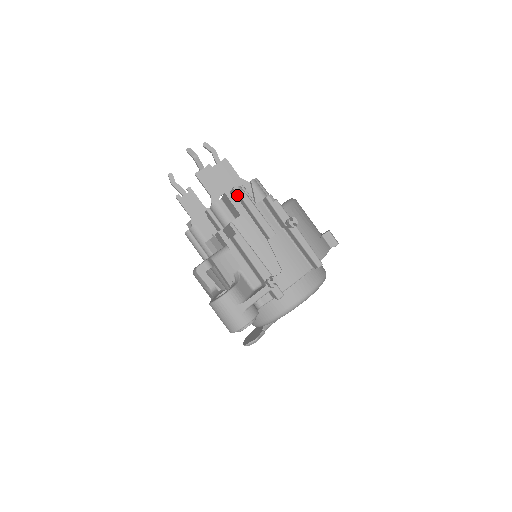
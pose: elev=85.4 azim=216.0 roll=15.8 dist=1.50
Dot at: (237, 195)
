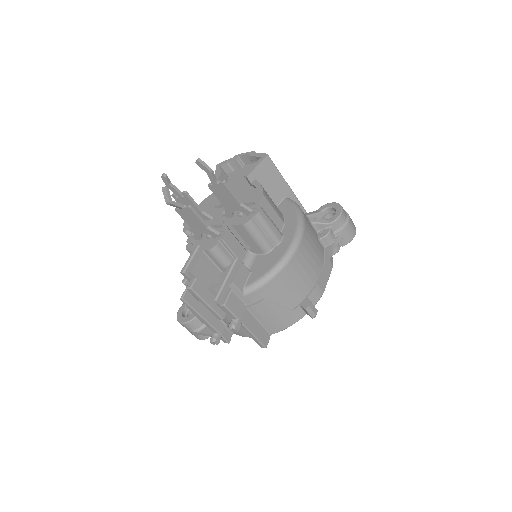
Dot at: (189, 283)
